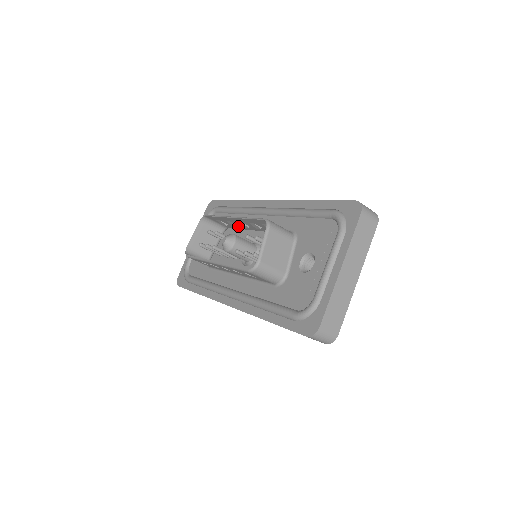
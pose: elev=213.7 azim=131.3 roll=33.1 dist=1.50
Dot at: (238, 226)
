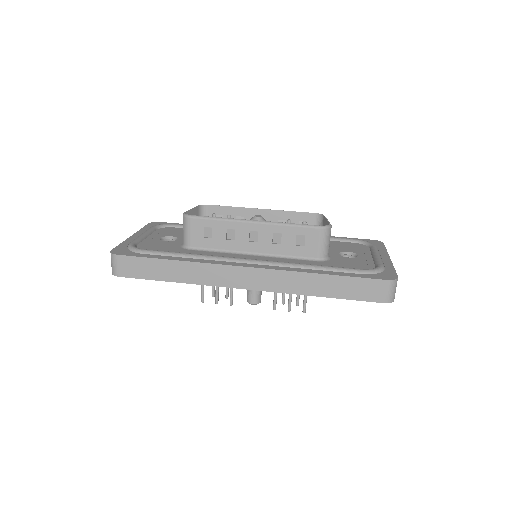
Dot at: occluded
